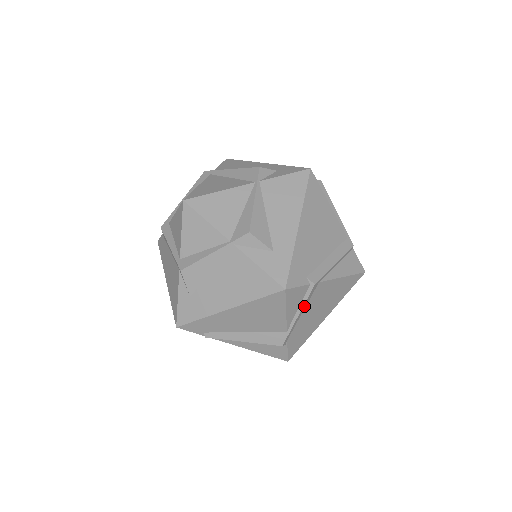
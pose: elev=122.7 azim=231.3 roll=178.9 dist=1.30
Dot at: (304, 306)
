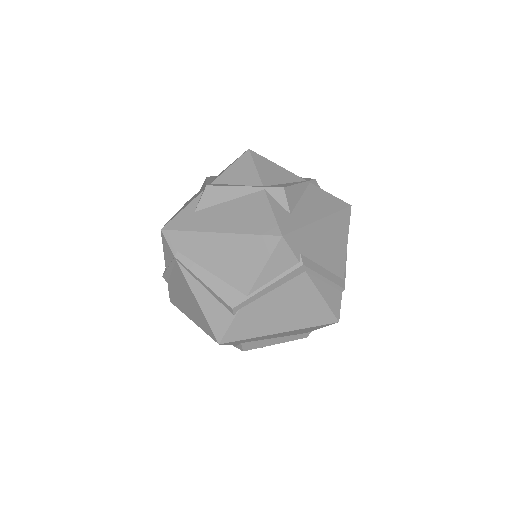
Dot at: (279, 282)
